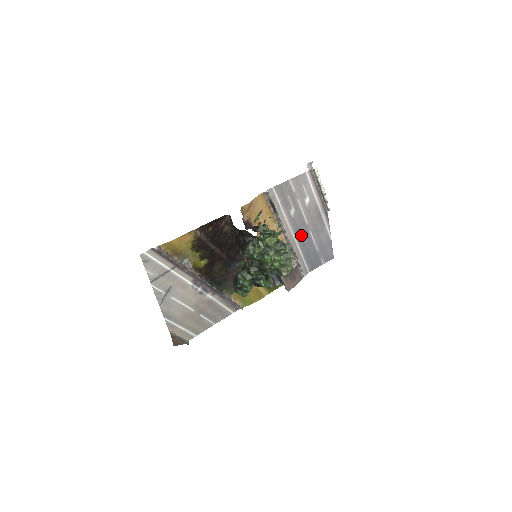
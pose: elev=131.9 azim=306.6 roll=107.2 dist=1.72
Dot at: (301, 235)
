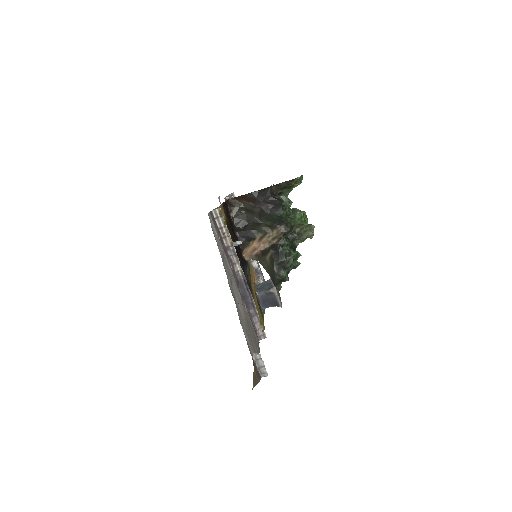
Dot at: occluded
